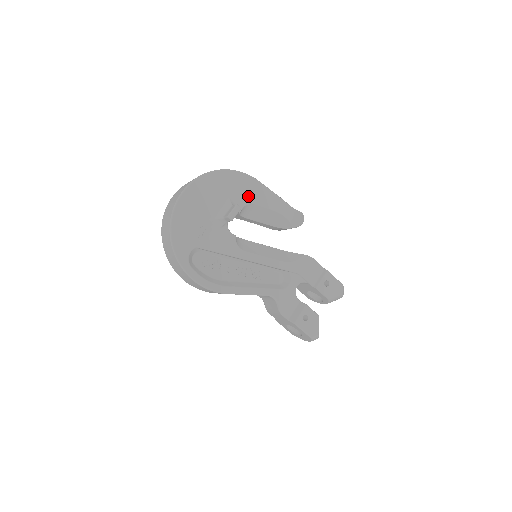
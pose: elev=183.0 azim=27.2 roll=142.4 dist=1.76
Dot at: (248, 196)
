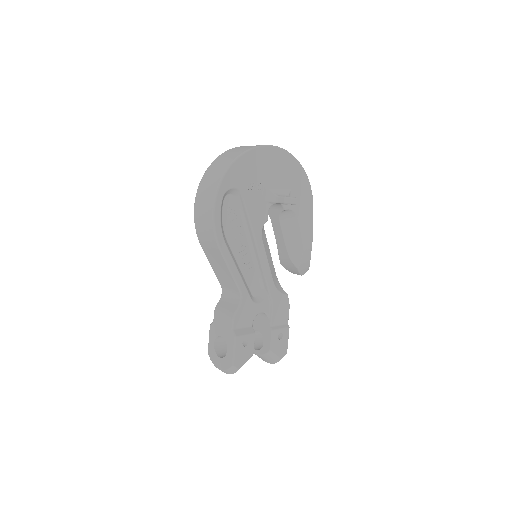
Dot at: (299, 207)
